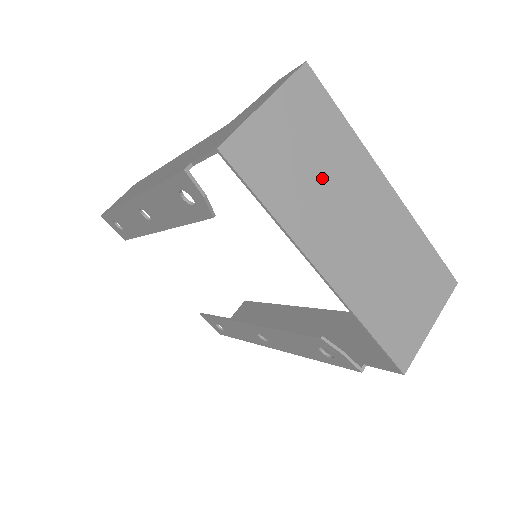
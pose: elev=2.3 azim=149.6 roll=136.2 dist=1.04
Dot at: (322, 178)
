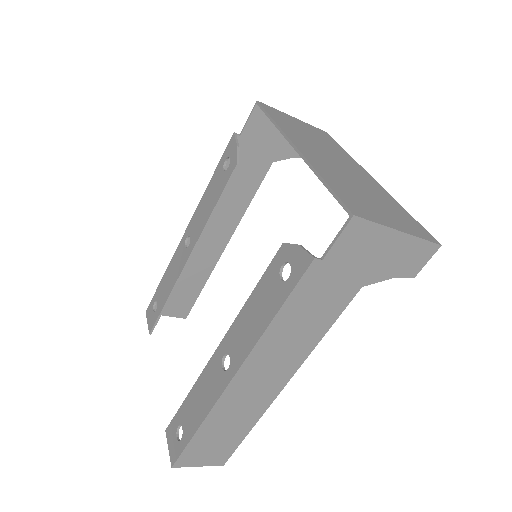
Dot at: (317, 142)
